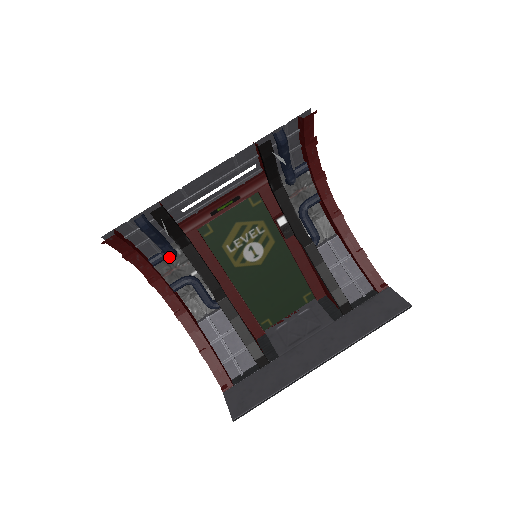
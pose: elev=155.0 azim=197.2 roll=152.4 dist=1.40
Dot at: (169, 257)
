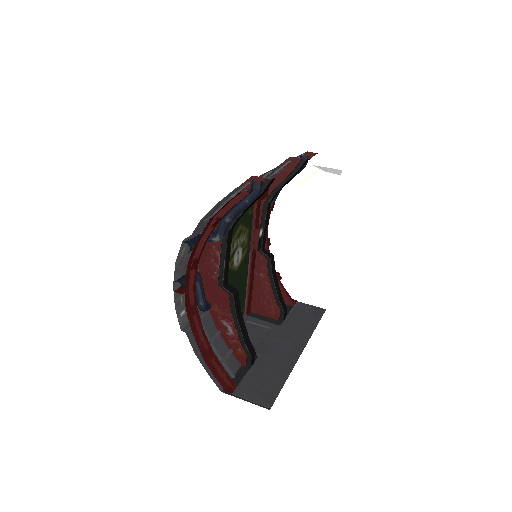
Dot at: (222, 237)
